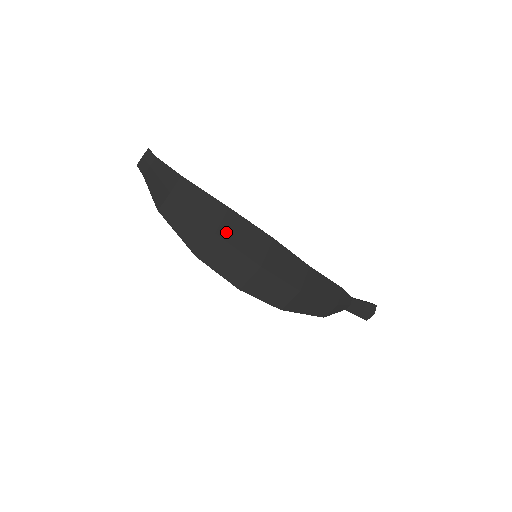
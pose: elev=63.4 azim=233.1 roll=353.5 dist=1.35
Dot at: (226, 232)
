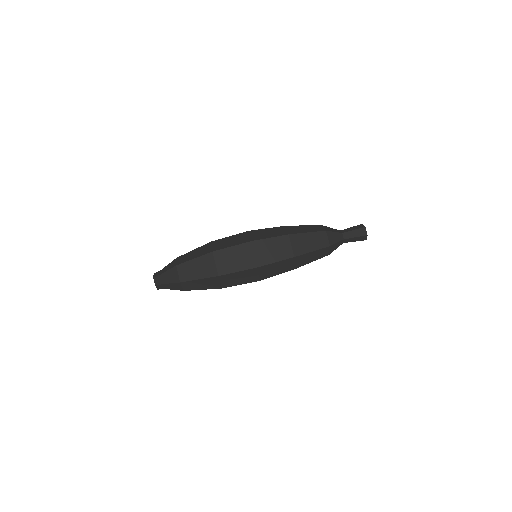
Dot at: (218, 247)
